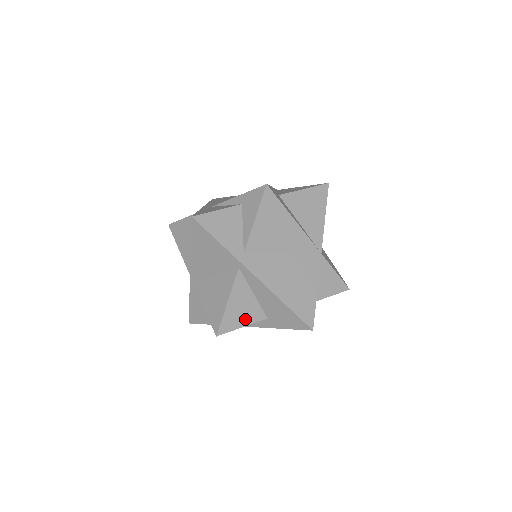
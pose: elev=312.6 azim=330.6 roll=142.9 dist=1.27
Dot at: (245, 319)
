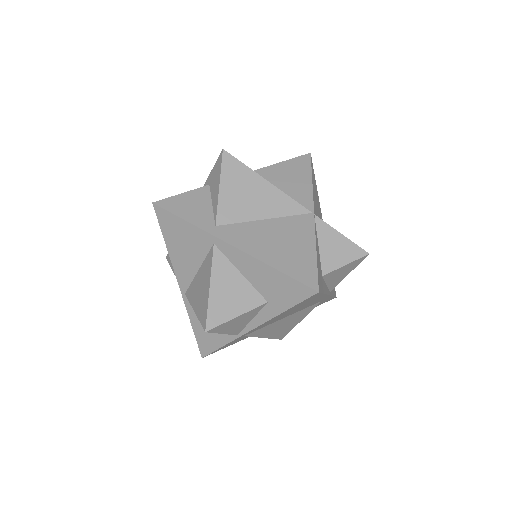
Dot at: (238, 306)
